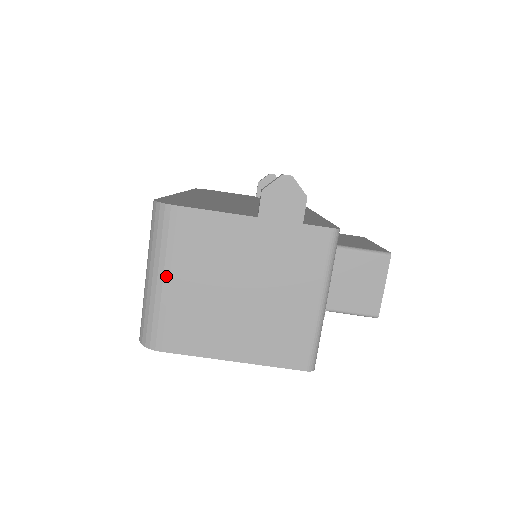
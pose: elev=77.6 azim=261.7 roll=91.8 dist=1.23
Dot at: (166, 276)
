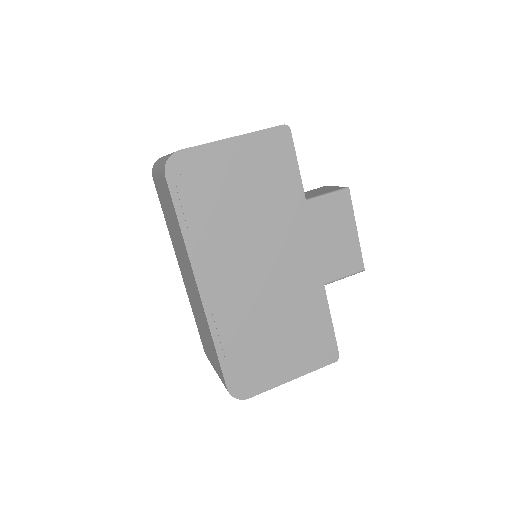
Dot at: occluded
